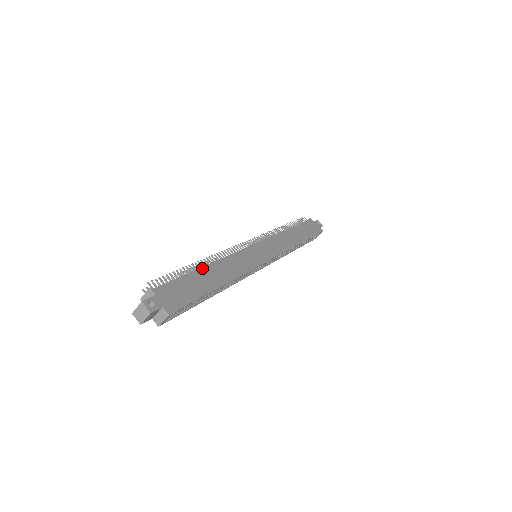
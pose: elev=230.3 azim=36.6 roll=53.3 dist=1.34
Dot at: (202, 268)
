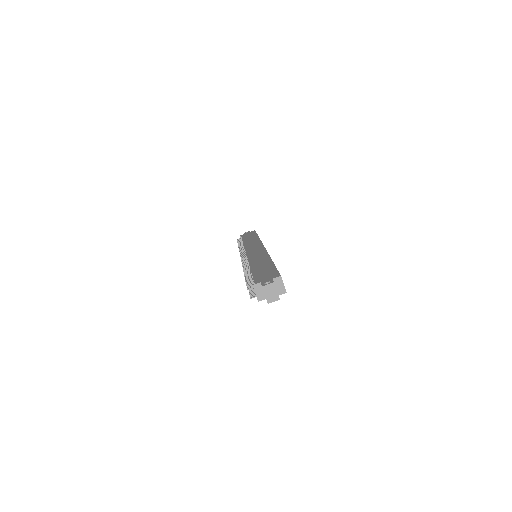
Dot at: (251, 269)
